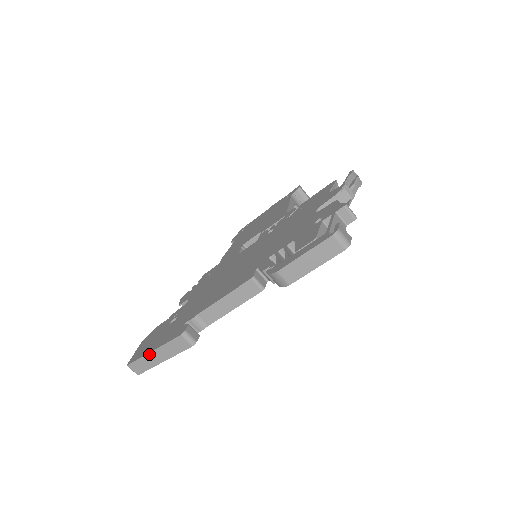
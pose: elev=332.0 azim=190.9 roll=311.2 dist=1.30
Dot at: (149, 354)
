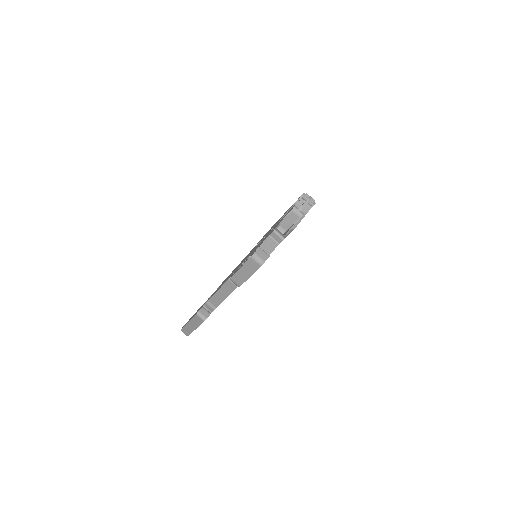
Dot at: (187, 324)
